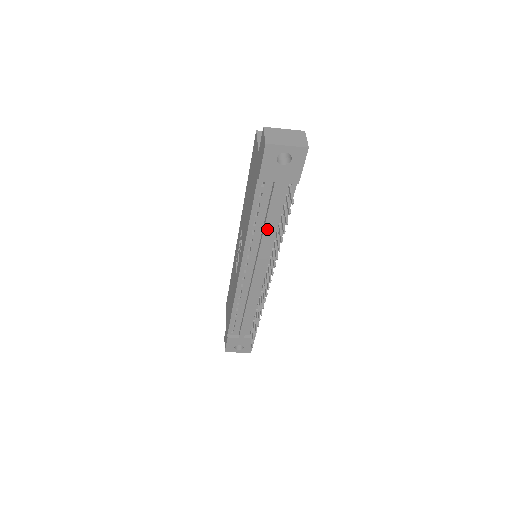
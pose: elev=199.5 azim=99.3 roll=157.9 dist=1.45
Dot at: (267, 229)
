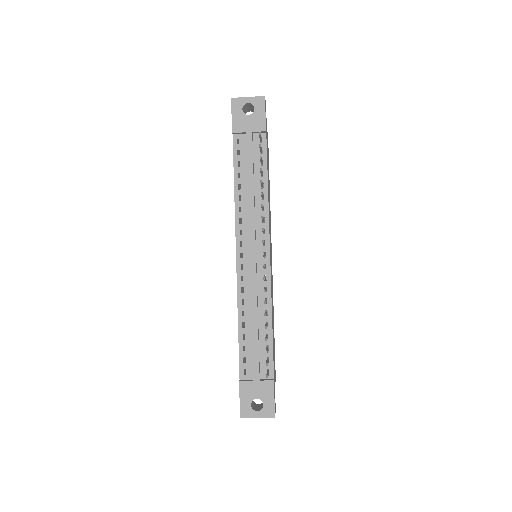
Dot at: (250, 187)
